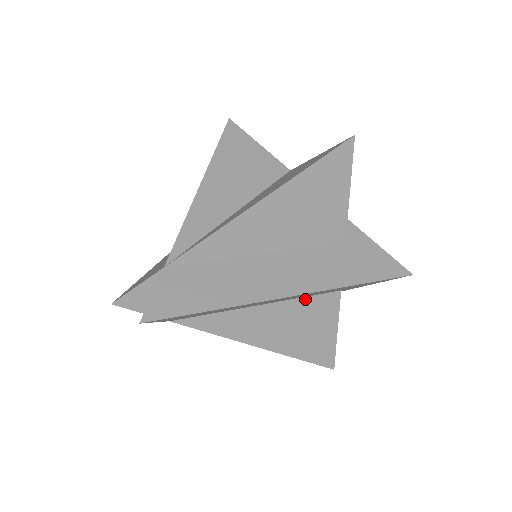
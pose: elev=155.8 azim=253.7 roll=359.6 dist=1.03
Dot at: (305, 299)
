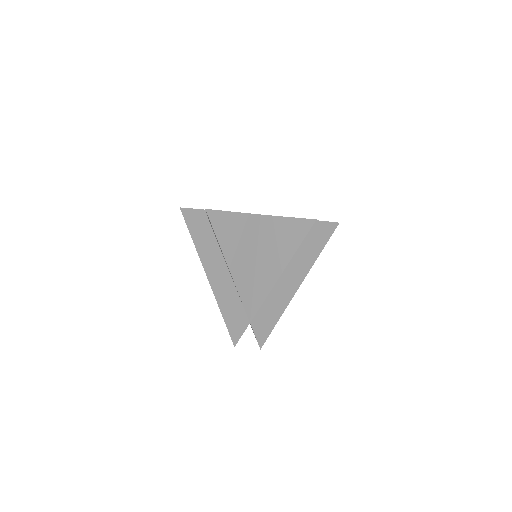
Dot at: occluded
